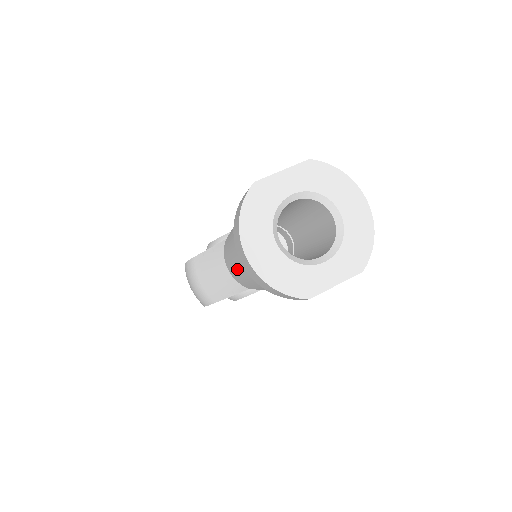
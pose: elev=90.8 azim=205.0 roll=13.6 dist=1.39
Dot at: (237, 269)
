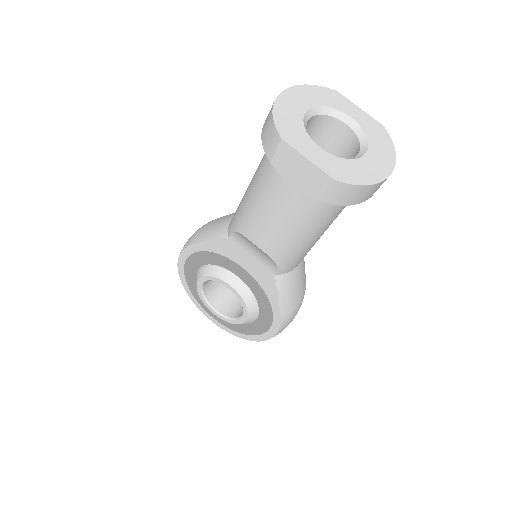
Dot at: occluded
